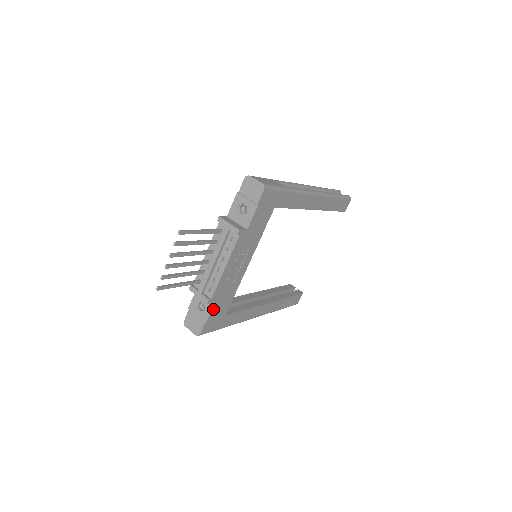
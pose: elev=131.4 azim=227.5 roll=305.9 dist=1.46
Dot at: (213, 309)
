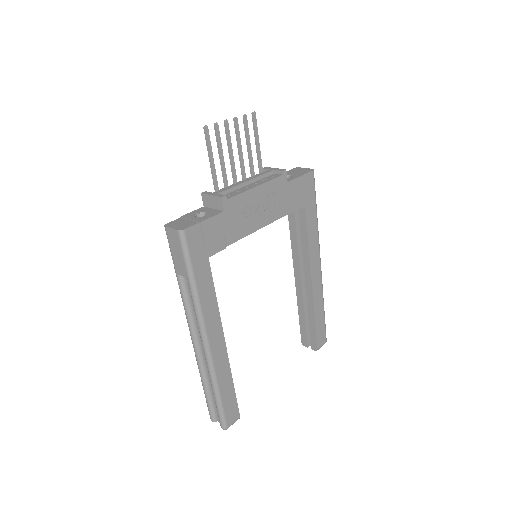
Dot at: (216, 218)
